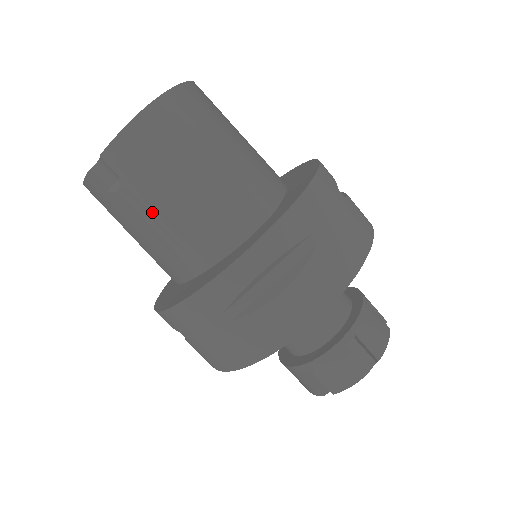
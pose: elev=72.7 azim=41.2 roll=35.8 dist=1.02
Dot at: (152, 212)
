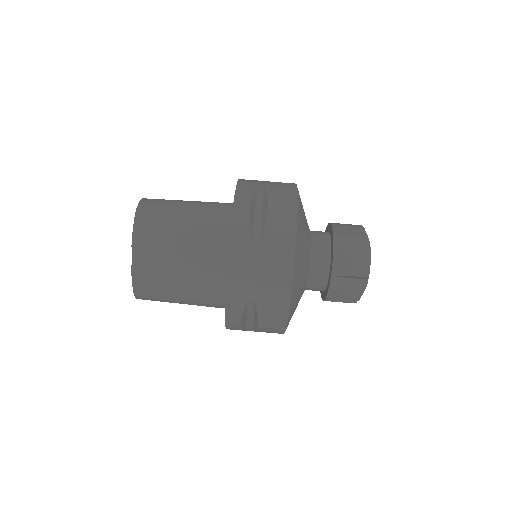
Dot at: (178, 251)
